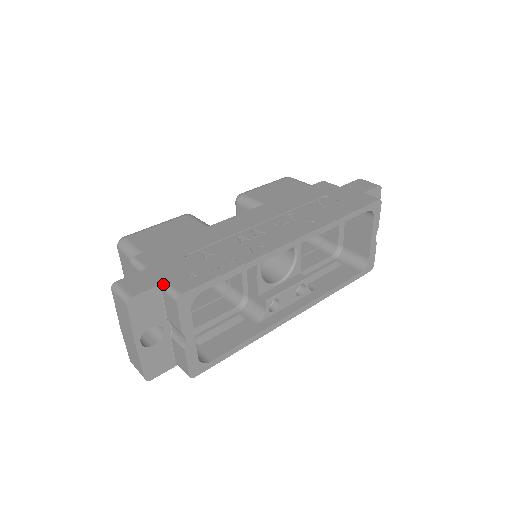
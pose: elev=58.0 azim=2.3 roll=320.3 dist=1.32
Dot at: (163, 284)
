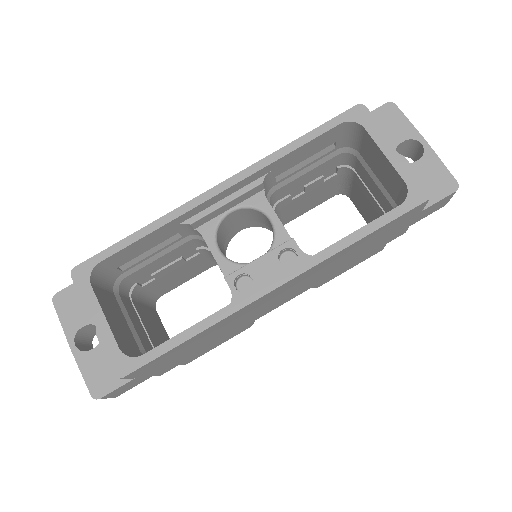
Dot at: occluded
